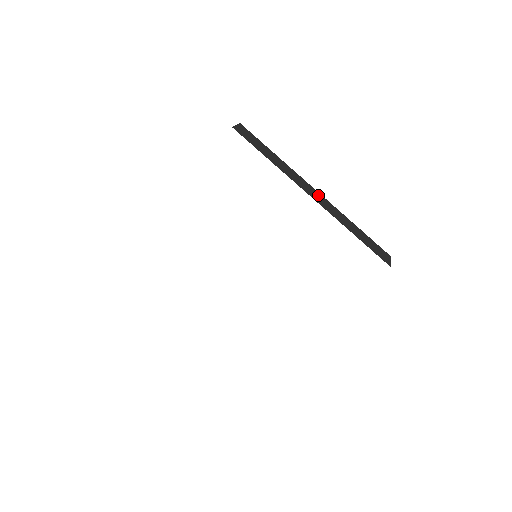
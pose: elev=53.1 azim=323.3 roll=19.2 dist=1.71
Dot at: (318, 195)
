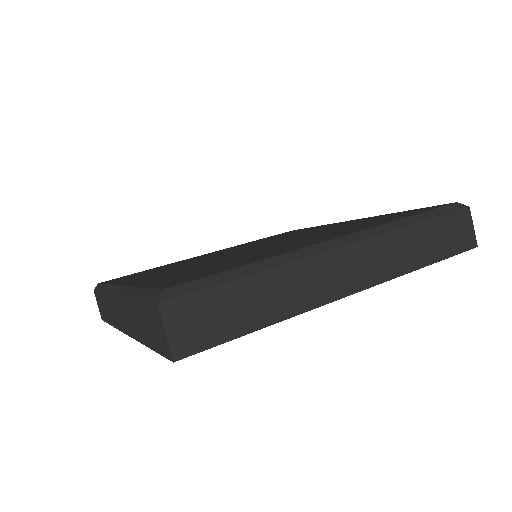
Dot at: (353, 258)
